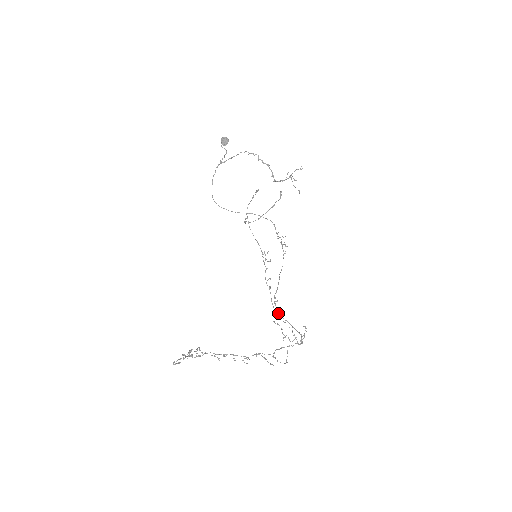
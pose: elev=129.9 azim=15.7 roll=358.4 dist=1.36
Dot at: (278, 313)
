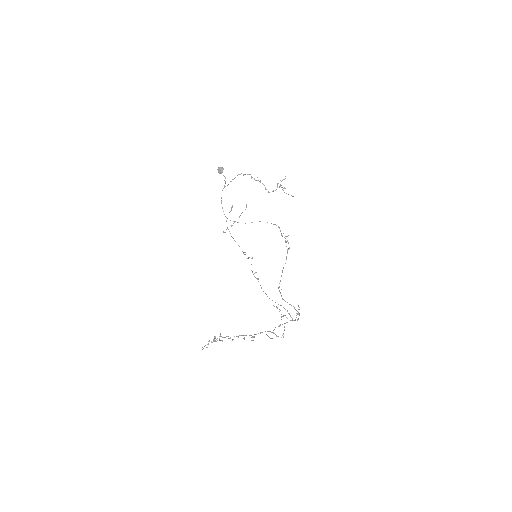
Dot at: (283, 299)
